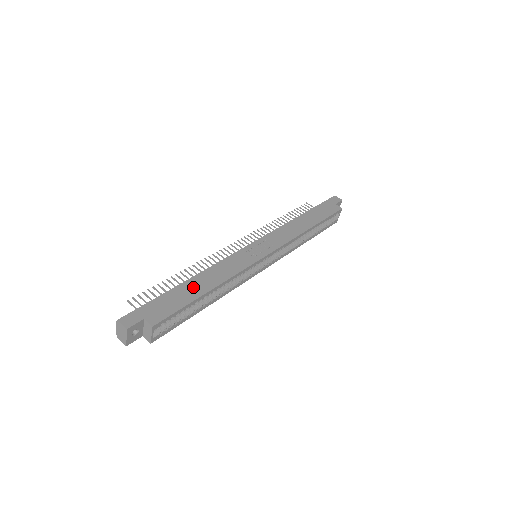
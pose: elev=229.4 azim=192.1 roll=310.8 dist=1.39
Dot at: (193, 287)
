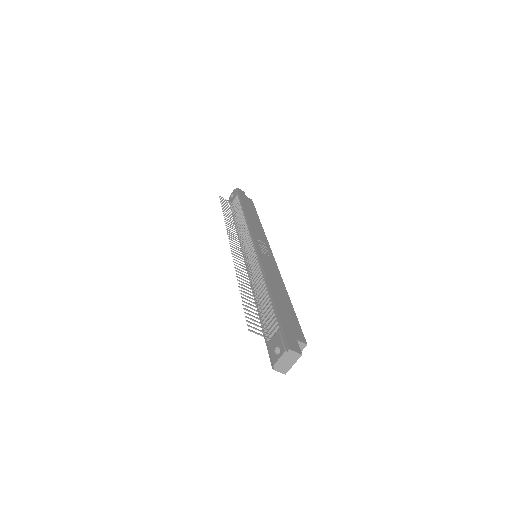
Dot at: (281, 298)
